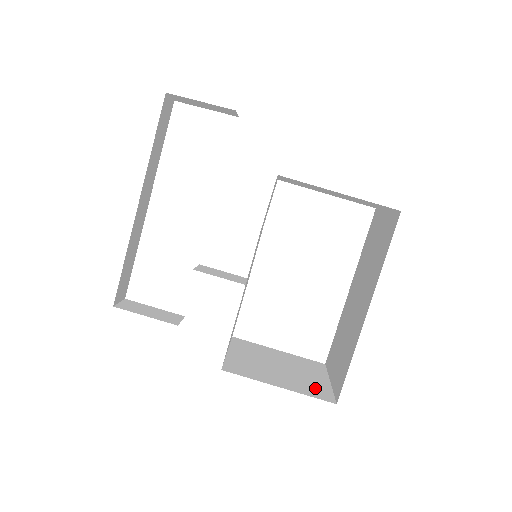
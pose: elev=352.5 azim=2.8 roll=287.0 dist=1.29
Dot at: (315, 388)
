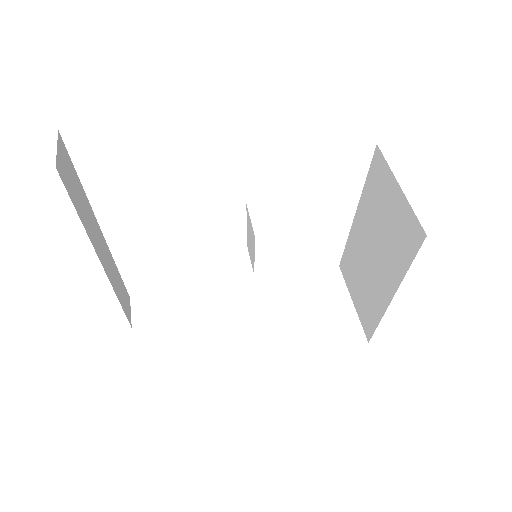
Dot at: (345, 328)
